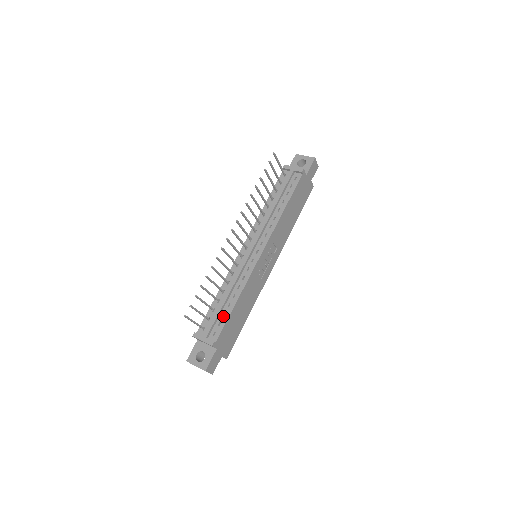
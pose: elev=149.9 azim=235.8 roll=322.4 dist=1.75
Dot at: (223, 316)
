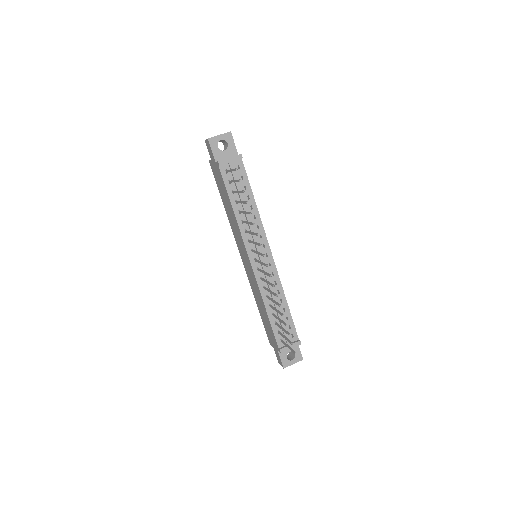
Dot at: (286, 320)
